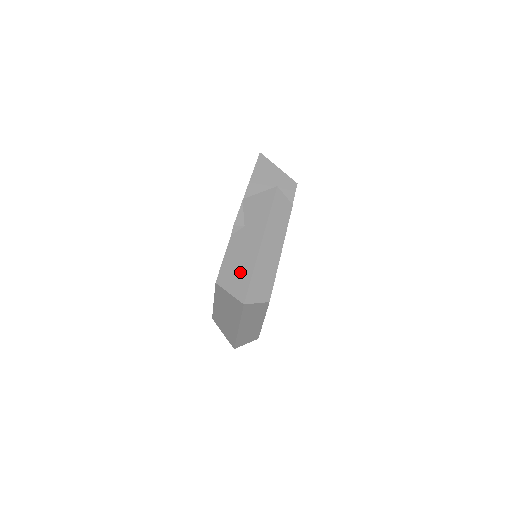
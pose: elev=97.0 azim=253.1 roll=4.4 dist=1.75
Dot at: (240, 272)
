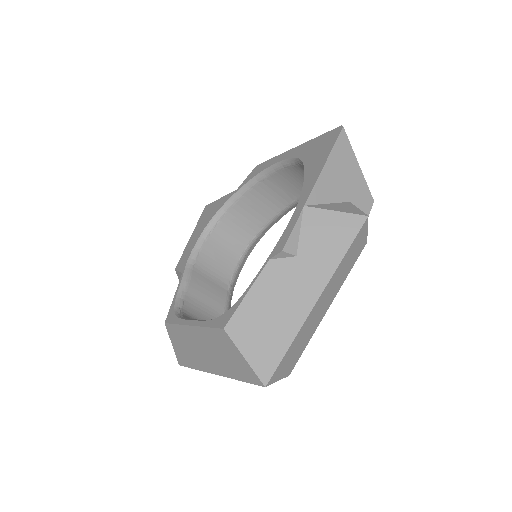
Dot at: (271, 331)
